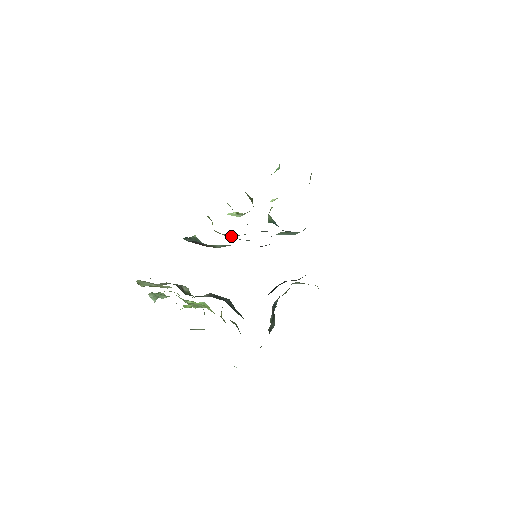
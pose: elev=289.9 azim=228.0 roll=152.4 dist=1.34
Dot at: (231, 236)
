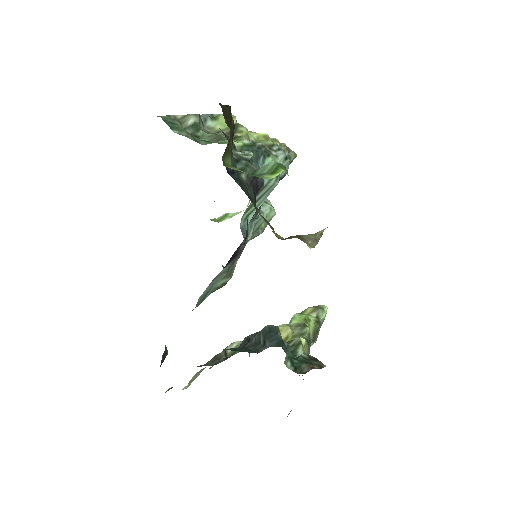
Dot at: (254, 236)
